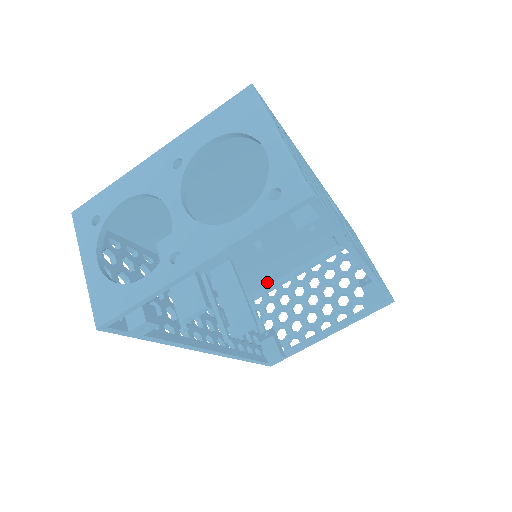
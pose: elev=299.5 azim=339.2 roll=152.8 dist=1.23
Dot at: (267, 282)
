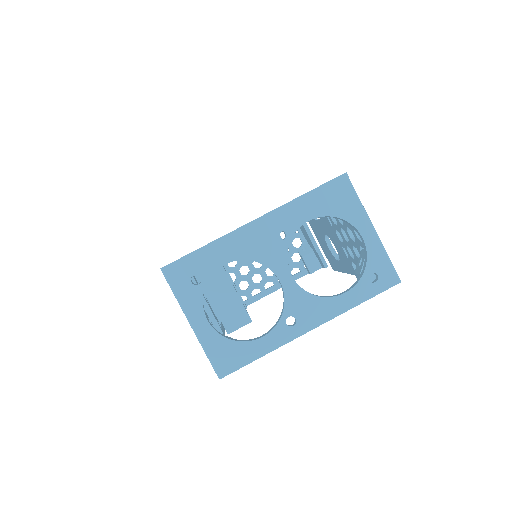
Dot at: occluded
